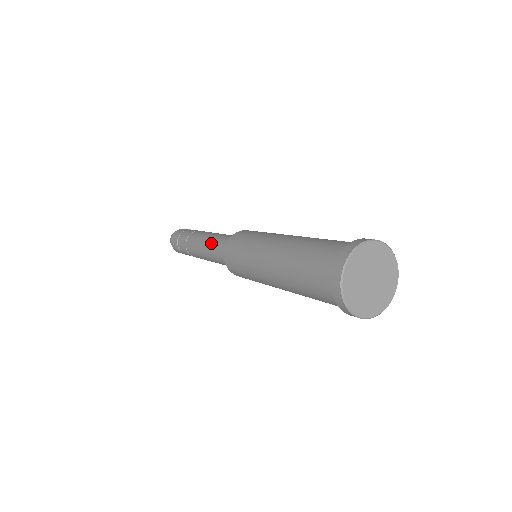
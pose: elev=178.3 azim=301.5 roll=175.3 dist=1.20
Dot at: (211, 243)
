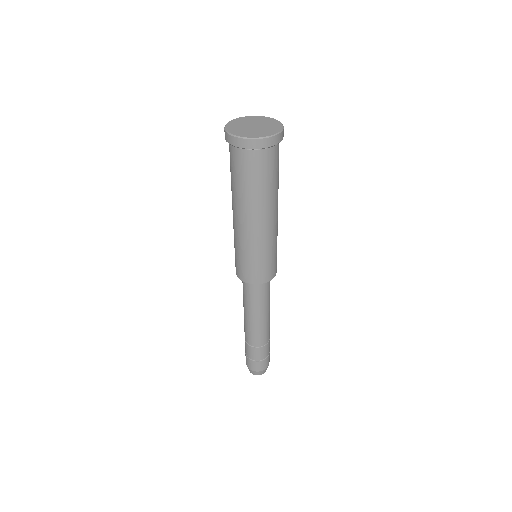
Dot at: occluded
